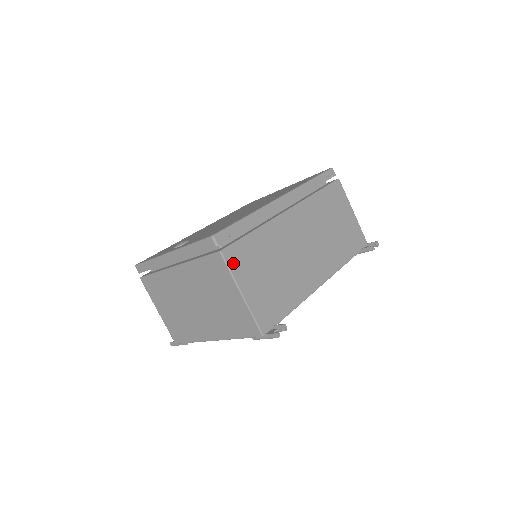
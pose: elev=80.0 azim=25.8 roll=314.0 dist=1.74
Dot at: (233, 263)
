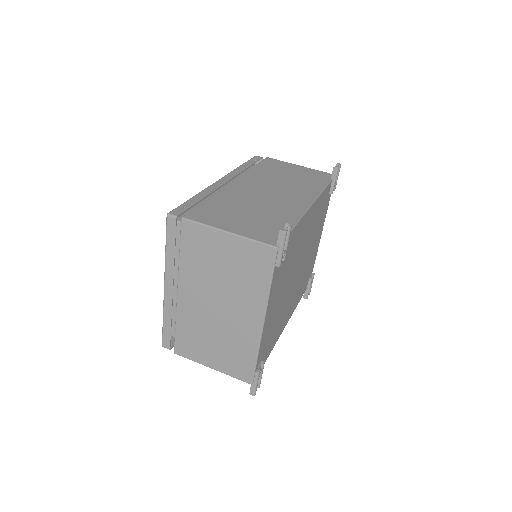
Dot at: (201, 219)
